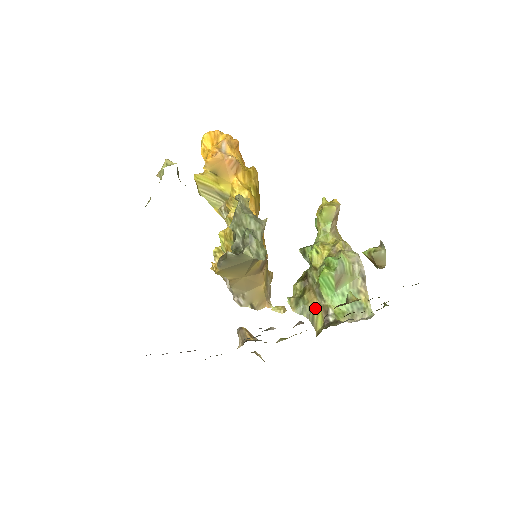
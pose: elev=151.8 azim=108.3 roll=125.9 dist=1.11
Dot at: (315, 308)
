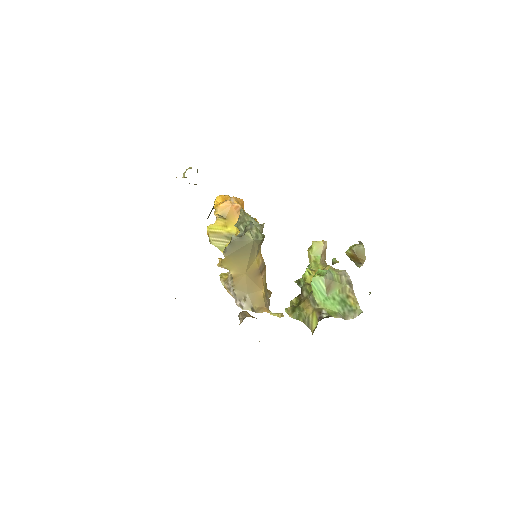
Dot at: (310, 312)
